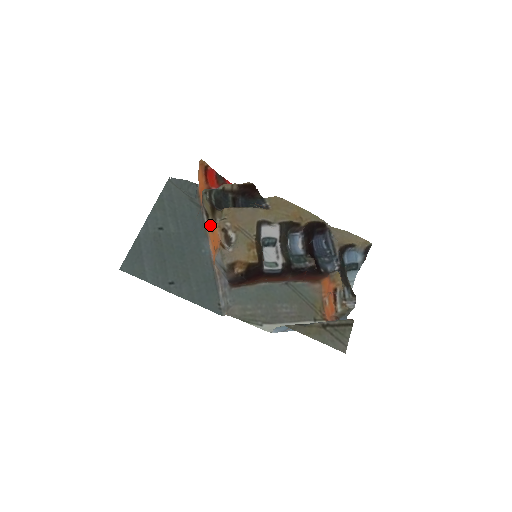
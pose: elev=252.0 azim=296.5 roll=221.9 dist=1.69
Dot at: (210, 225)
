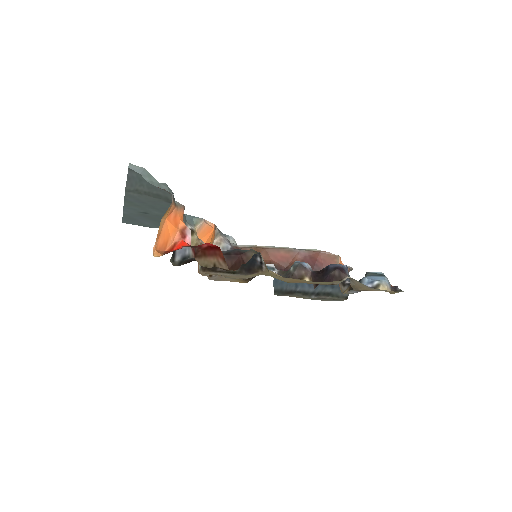
Dot at: occluded
